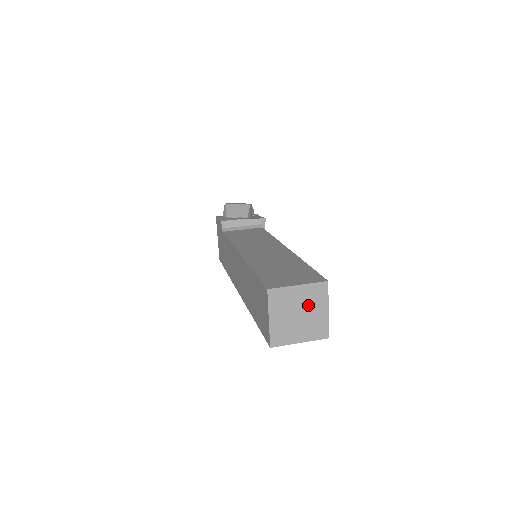
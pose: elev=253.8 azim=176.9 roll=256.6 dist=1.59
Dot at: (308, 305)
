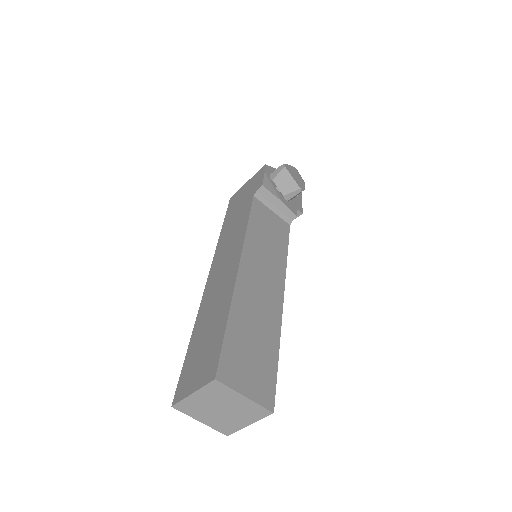
Dot at: (237, 411)
